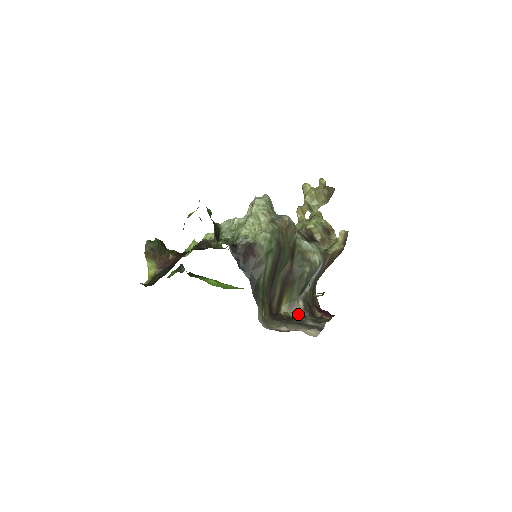
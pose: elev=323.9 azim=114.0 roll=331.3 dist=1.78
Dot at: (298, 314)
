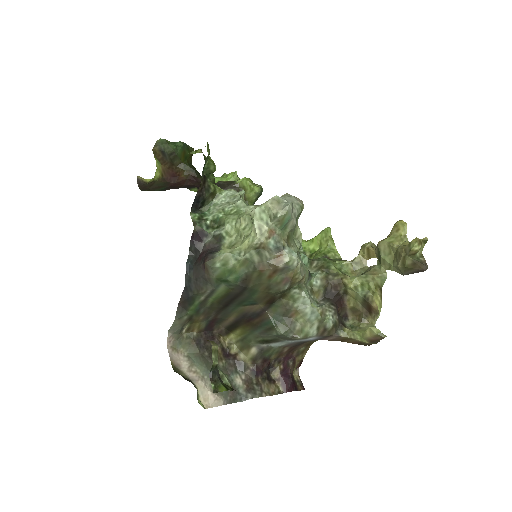
Dot at: (241, 357)
